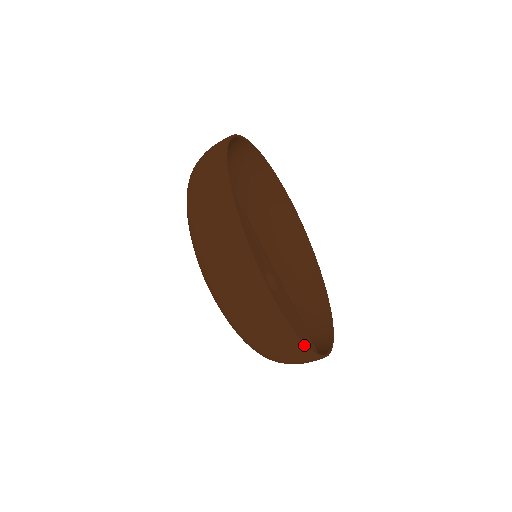
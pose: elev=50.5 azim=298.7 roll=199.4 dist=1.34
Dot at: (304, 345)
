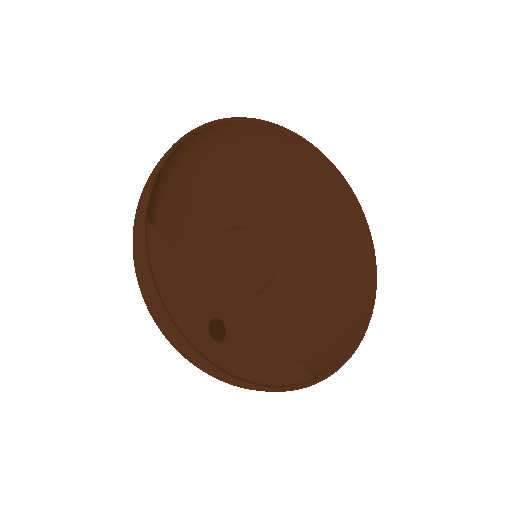
Dot at: (267, 390)
